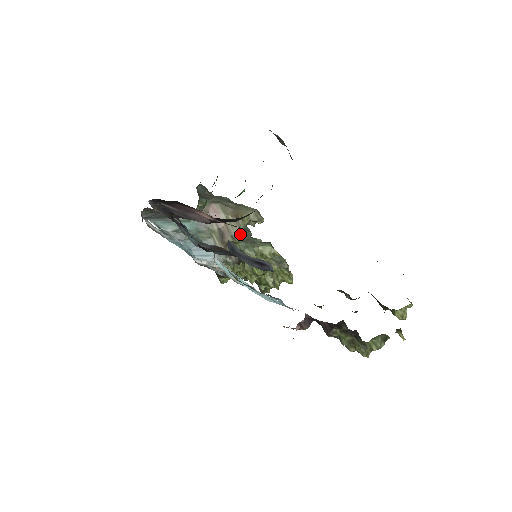
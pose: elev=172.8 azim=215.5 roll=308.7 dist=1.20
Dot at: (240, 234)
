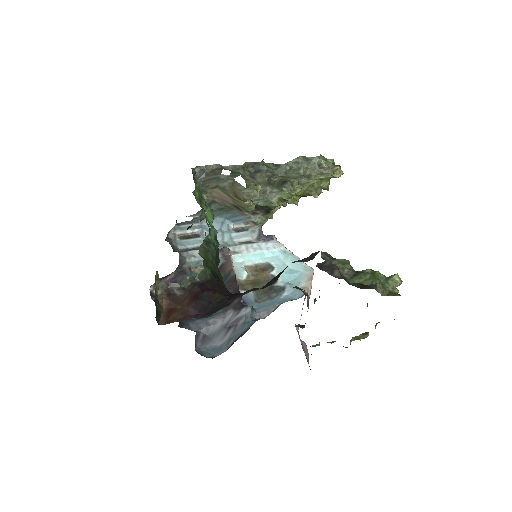
Dot at: (249, 206)
